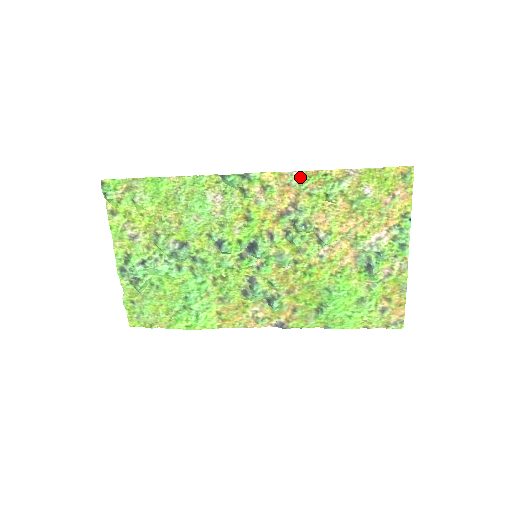
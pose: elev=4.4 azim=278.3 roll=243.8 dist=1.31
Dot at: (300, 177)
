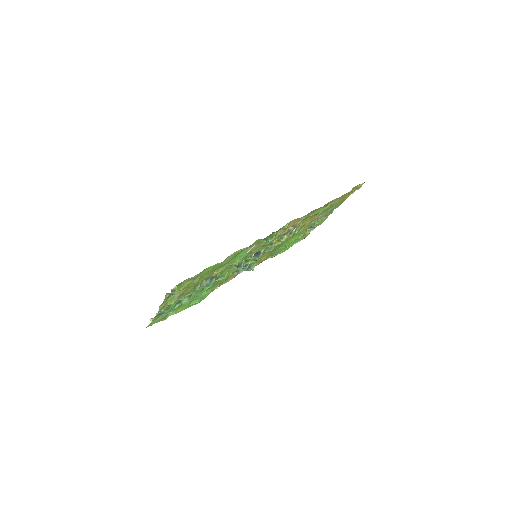
Dot at: occluded
